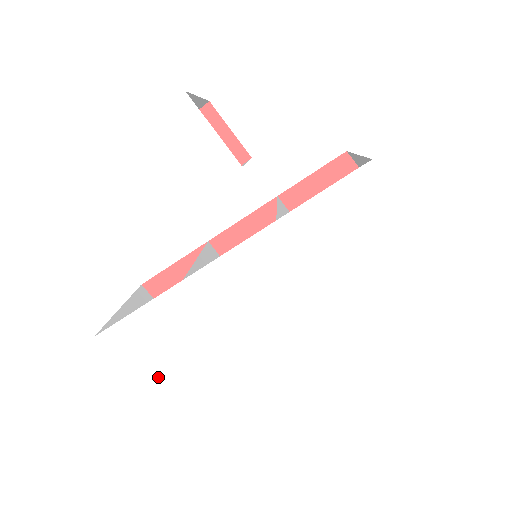
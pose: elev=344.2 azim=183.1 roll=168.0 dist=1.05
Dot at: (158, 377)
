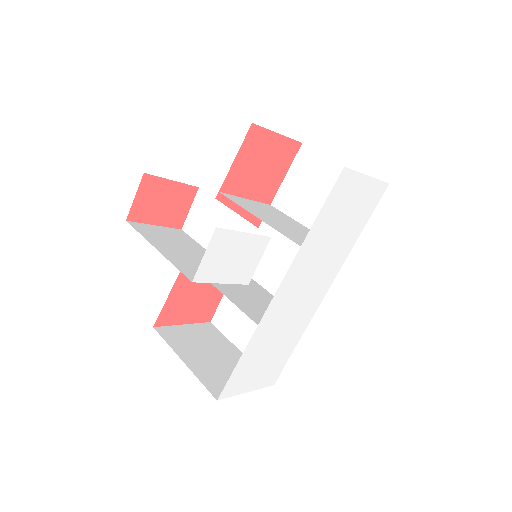
Dot at: (262, 378)
